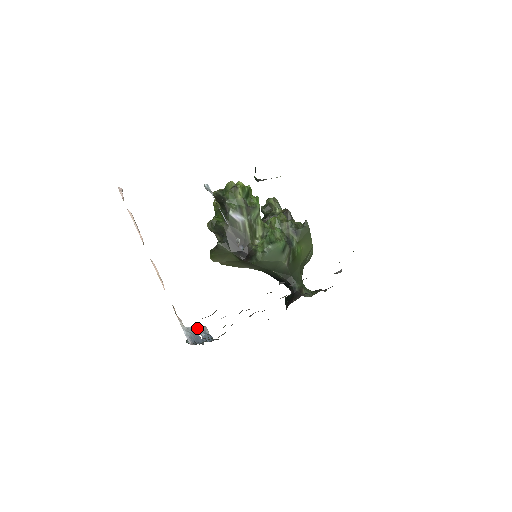
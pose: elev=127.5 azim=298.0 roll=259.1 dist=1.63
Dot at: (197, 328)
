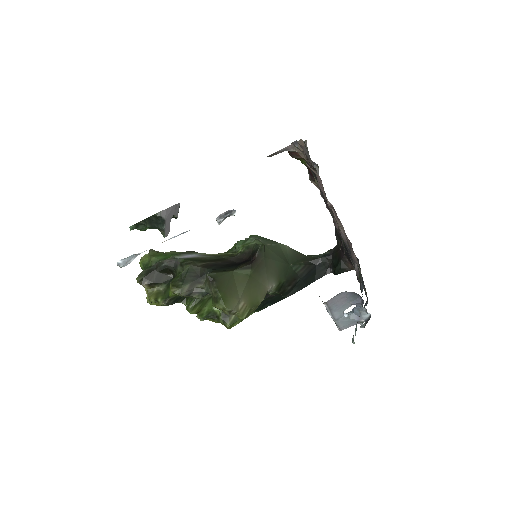
Dot at: occluded
